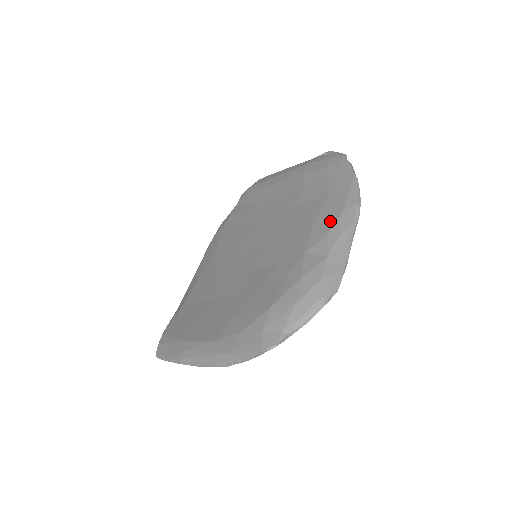
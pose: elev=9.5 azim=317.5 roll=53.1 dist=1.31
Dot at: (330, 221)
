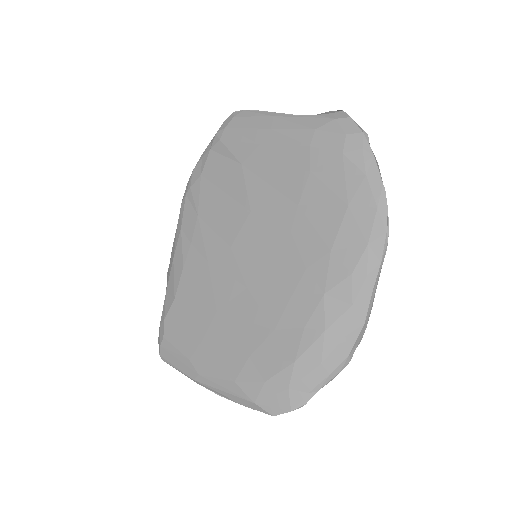
Dot at: (353, 254)
